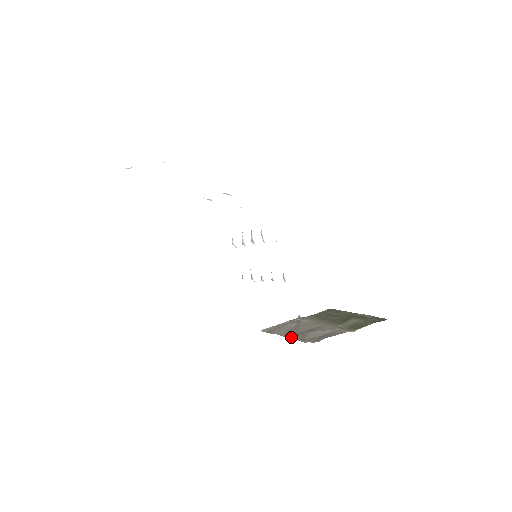
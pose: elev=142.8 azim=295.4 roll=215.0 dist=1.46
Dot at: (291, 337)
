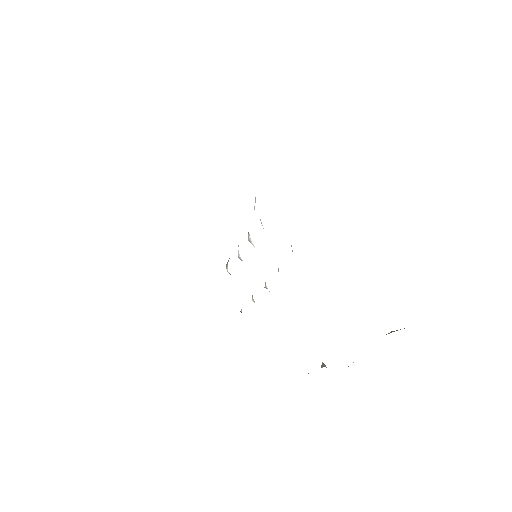
Dot at: occluded
